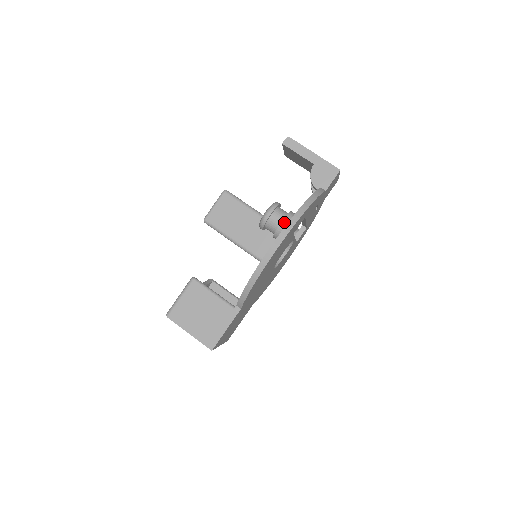
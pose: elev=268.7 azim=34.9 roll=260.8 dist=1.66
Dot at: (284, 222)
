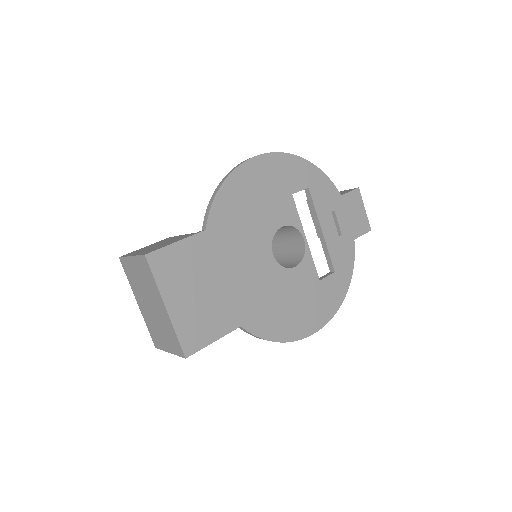
Dot at: occluded
